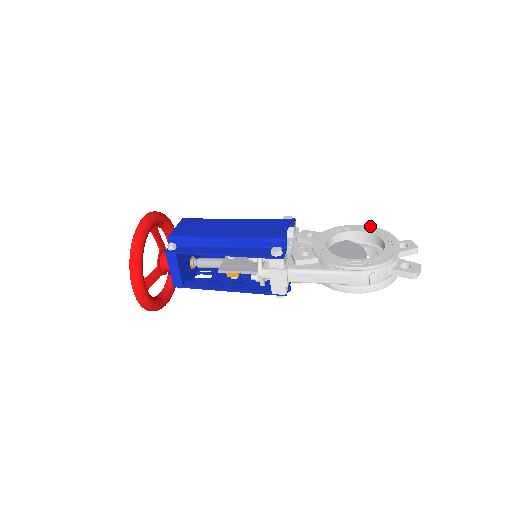
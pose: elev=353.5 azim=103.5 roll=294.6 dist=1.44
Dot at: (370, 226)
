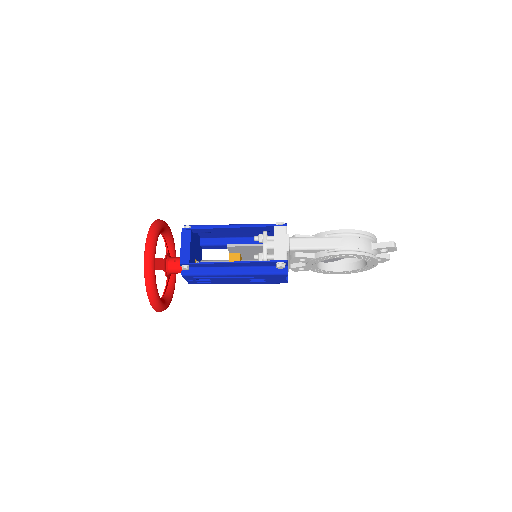
Dot at: occluded
